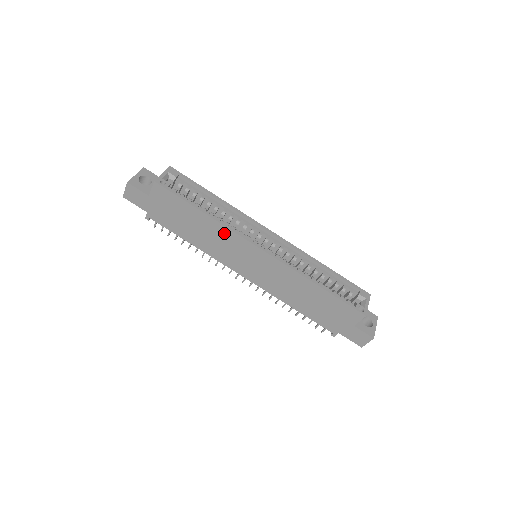
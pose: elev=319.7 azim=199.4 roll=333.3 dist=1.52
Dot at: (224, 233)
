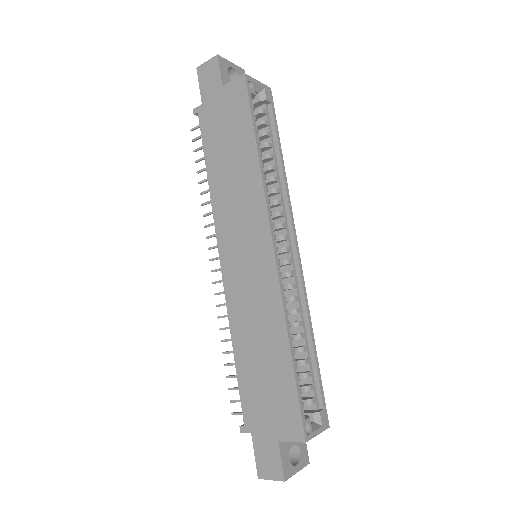
Dot at: (254, 192)
